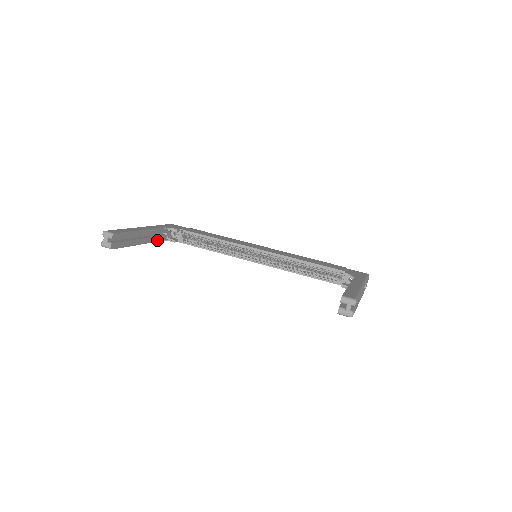
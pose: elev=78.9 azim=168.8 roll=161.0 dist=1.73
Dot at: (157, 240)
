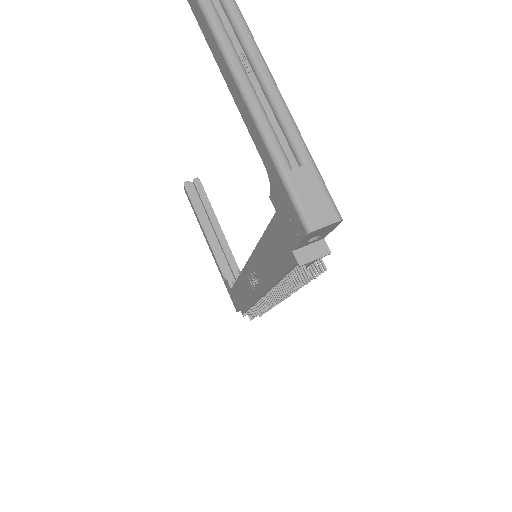
Dot at: (220, 263)
